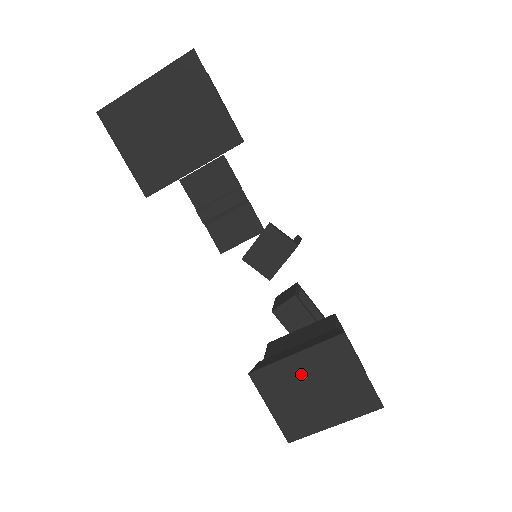
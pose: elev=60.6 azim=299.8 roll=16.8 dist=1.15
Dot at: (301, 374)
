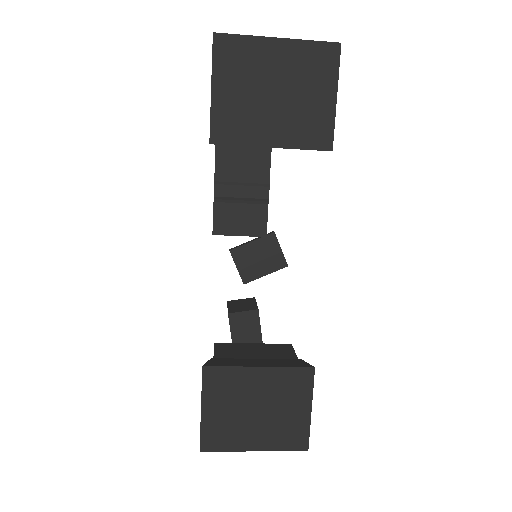
Dot at: (253, 389)
